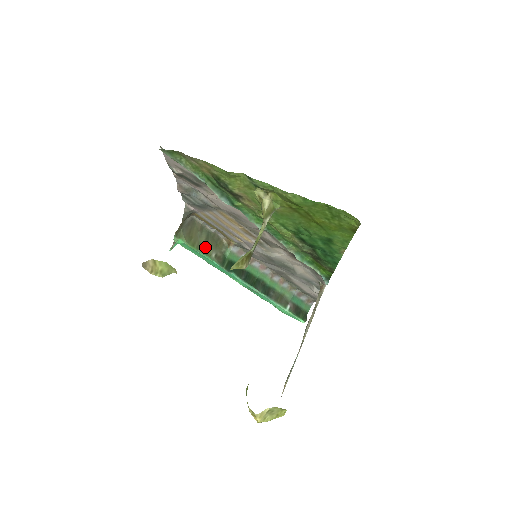
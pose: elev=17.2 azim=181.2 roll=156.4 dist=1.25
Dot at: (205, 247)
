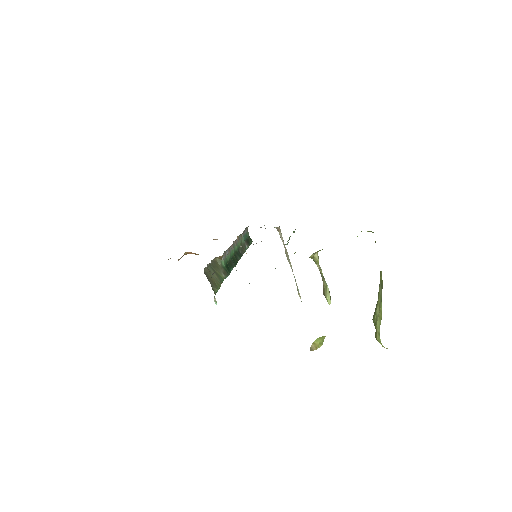
Dot at: (219, 277)
